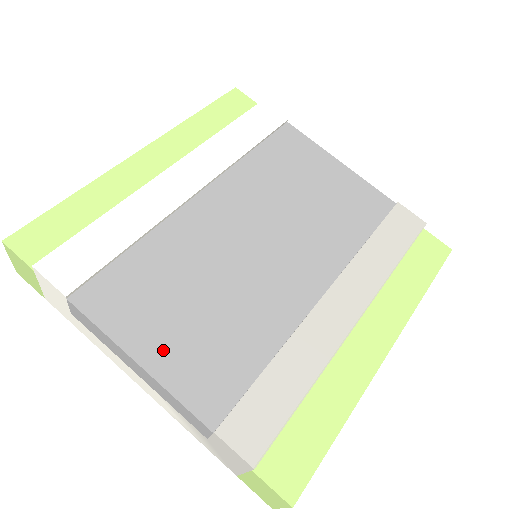
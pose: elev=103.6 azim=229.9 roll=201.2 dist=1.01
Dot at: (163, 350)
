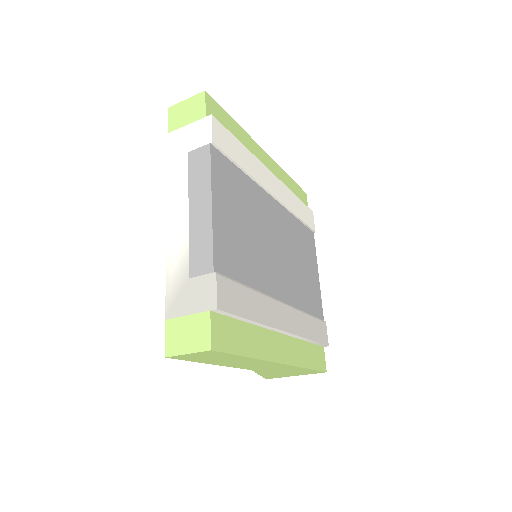
Dot at: (223, 217)
